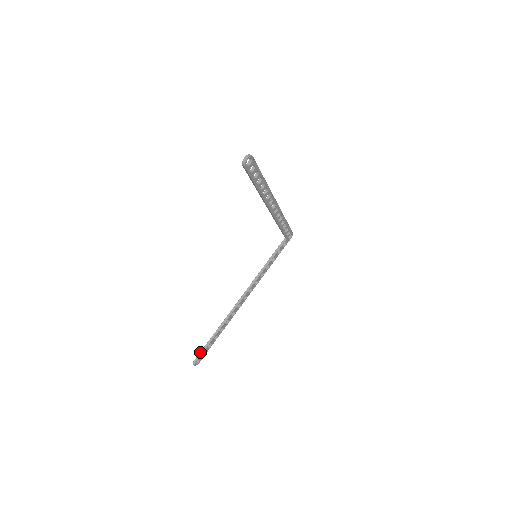
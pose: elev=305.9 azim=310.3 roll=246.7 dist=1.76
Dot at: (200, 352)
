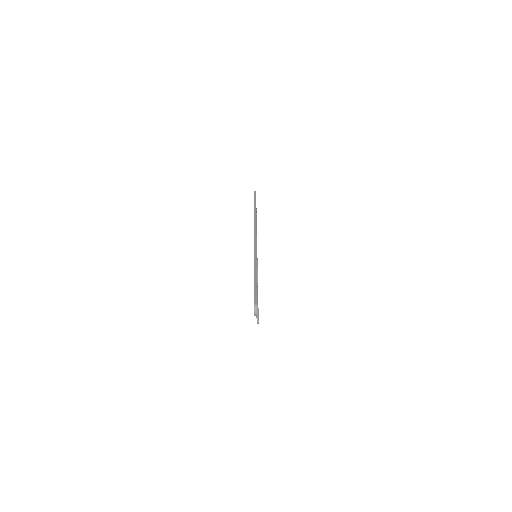
Dot at: (256, 316)
